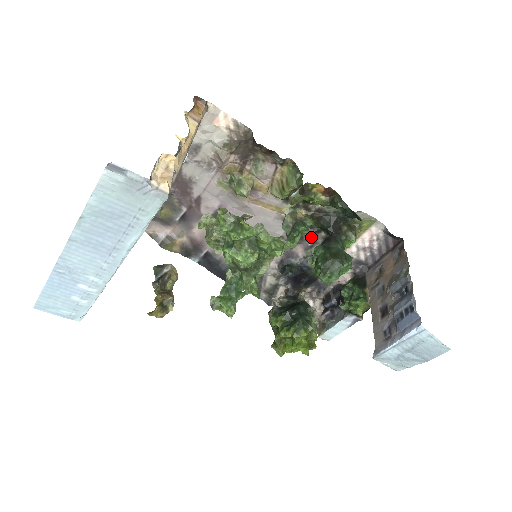
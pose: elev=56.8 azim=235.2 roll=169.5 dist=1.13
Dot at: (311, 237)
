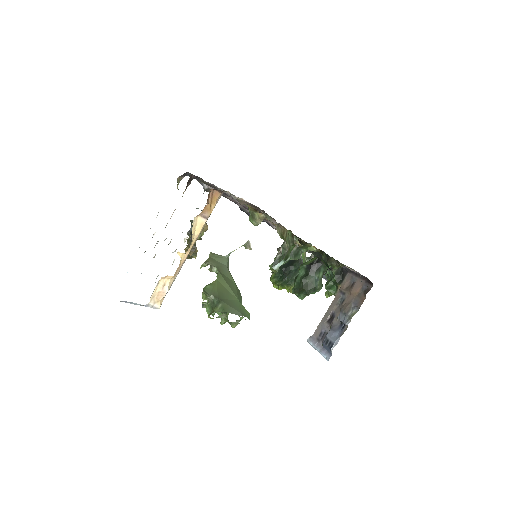
Dot at: occluded
